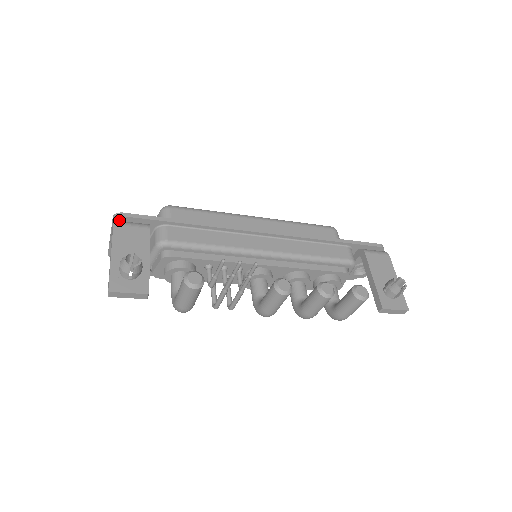
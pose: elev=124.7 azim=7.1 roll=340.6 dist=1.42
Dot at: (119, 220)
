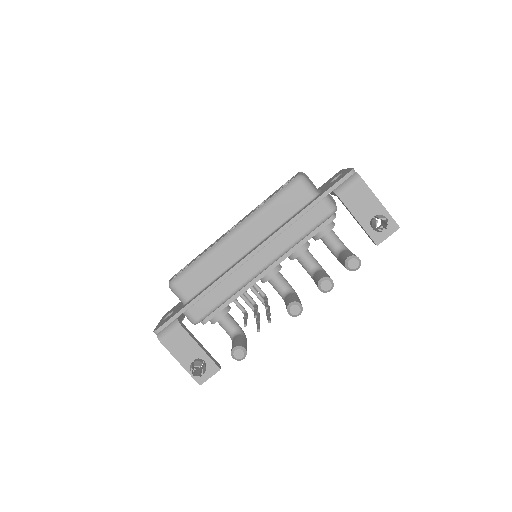
Dot at: occluded
